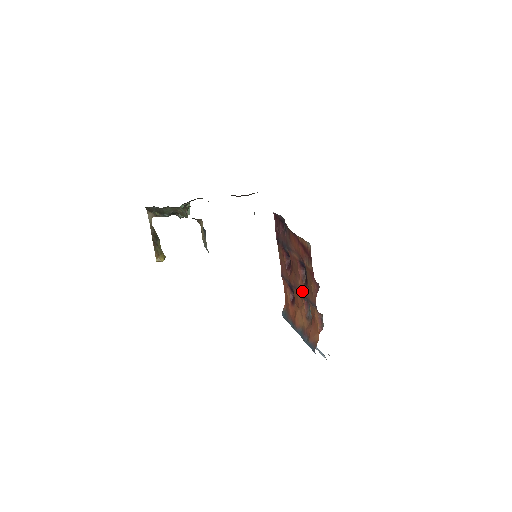
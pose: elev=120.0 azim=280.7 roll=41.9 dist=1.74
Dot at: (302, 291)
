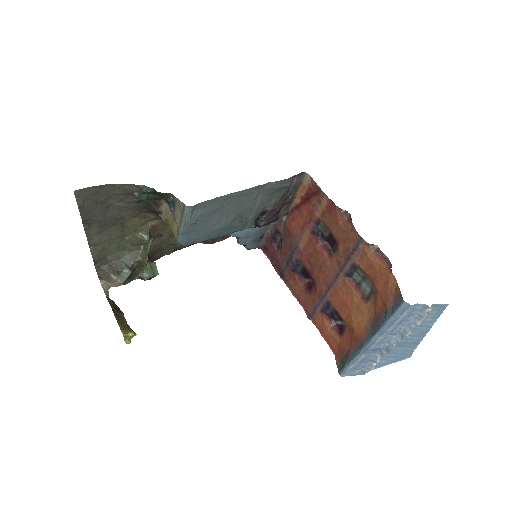
Dot at: (337, 266)
